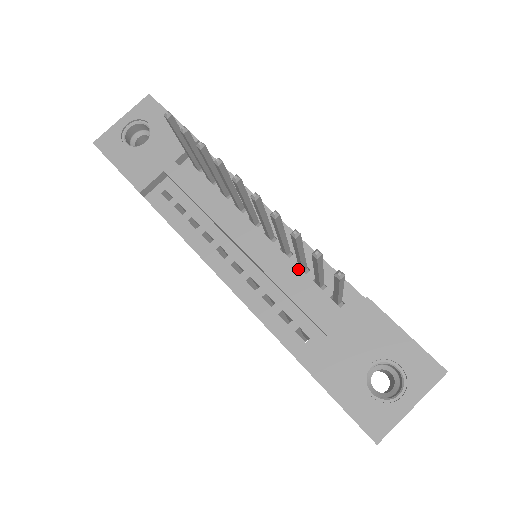
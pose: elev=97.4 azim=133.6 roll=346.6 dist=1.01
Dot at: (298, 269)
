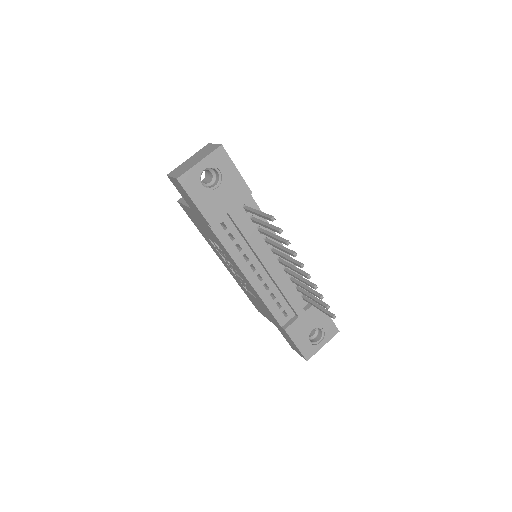
Dot at: (290, 280)
